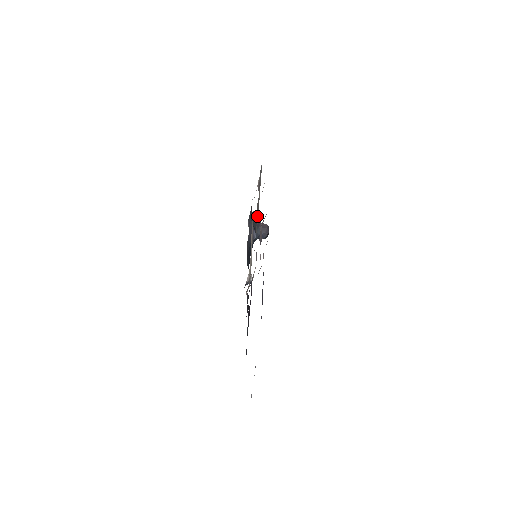
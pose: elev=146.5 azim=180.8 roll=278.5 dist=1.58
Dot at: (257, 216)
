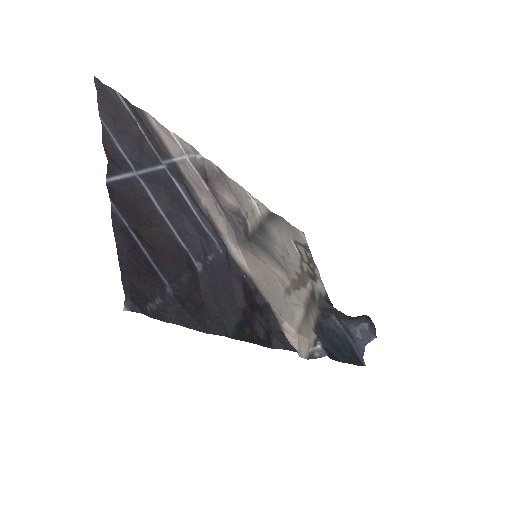
Dot at: (264, 236)
